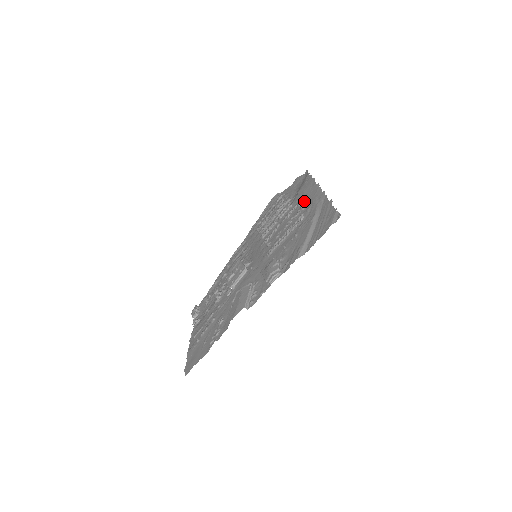
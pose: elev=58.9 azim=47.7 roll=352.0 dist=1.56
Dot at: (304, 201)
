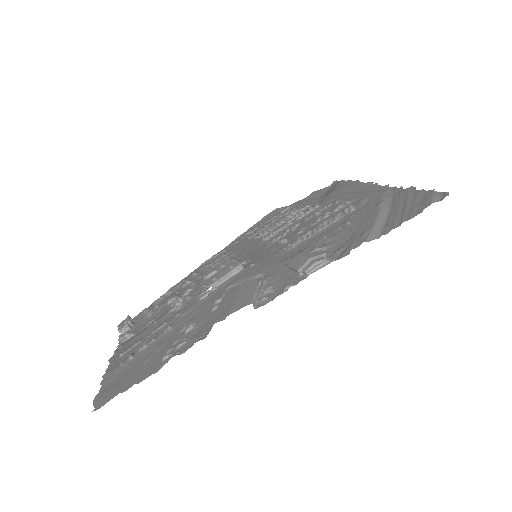
Dot at: (347, 197)
